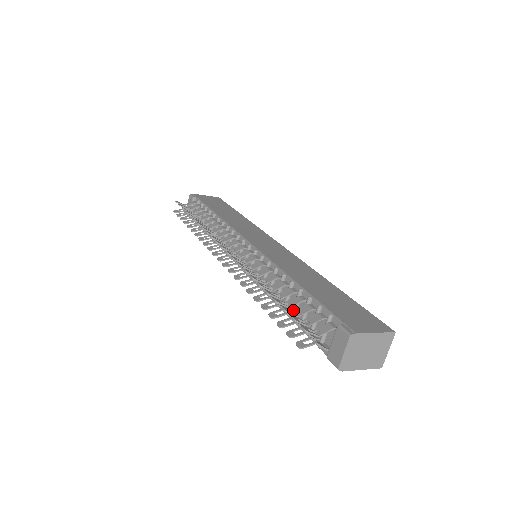
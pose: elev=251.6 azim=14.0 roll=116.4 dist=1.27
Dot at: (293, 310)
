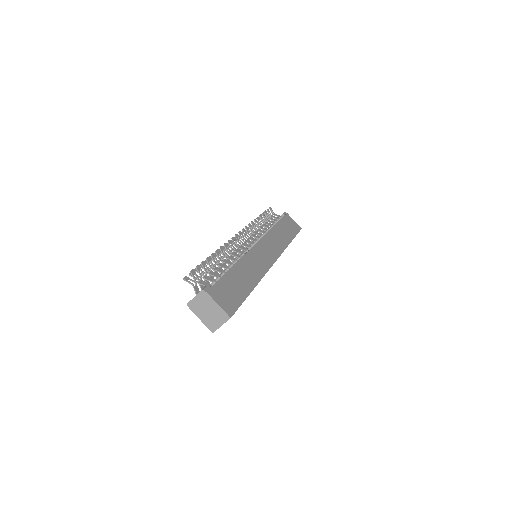
Dot at: occluded
